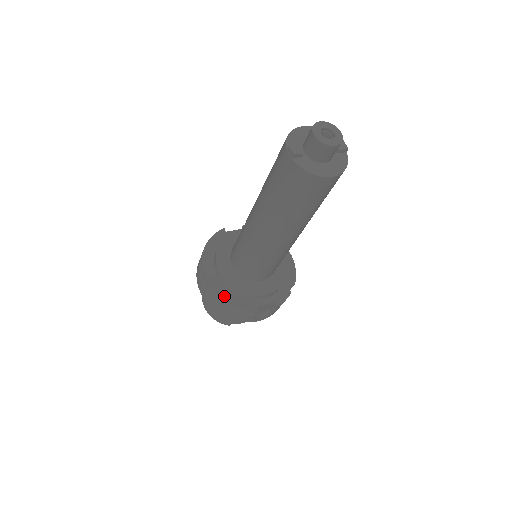
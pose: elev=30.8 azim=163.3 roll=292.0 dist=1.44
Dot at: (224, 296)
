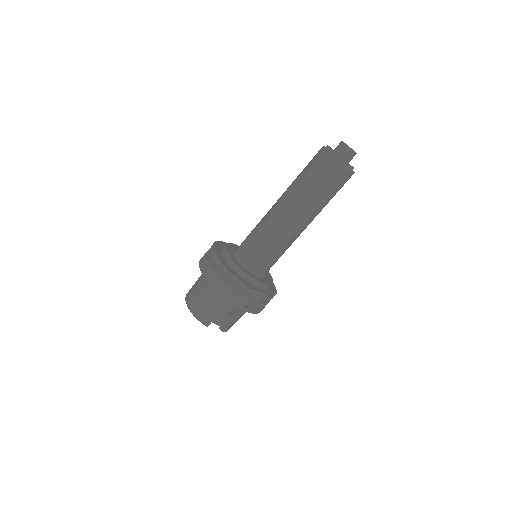
Dot at: (230, 270)
